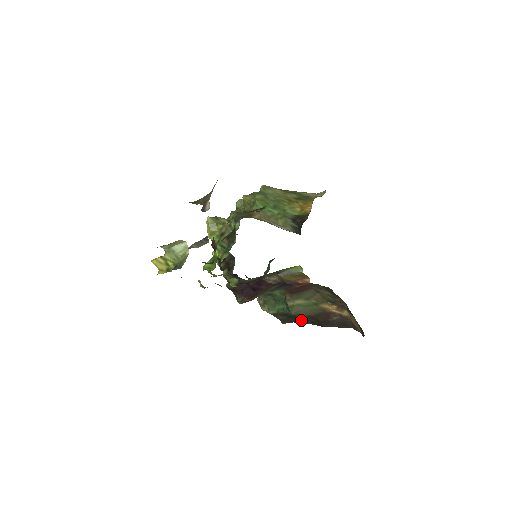
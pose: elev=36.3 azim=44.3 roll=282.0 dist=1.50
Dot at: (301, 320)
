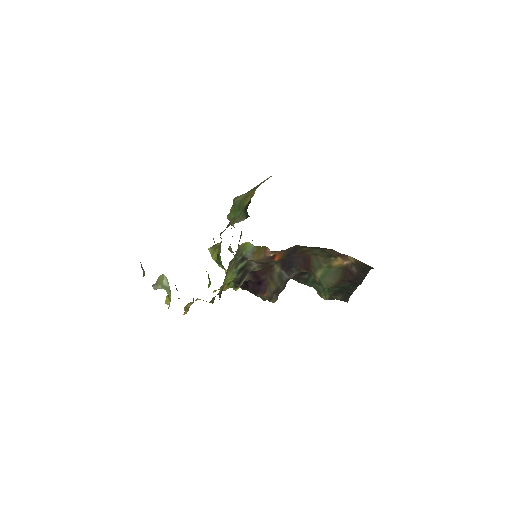
Dot at: (349, 290)
